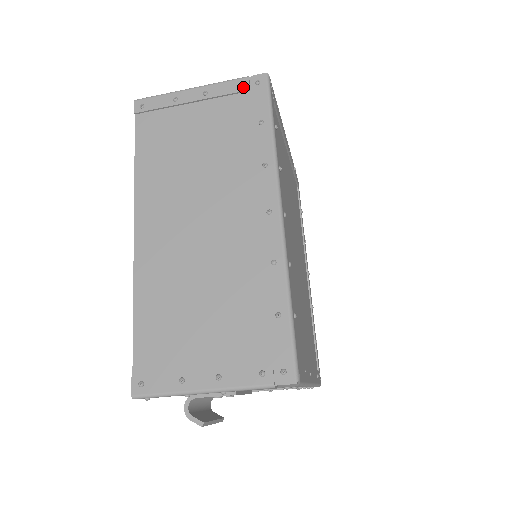
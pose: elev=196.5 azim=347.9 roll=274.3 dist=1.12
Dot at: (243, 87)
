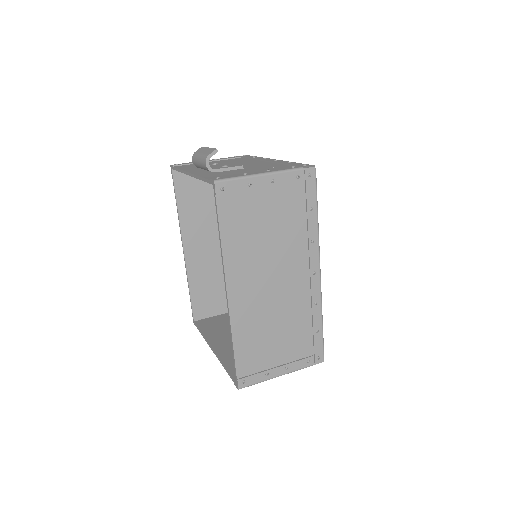
Dot at: (300, 178)
